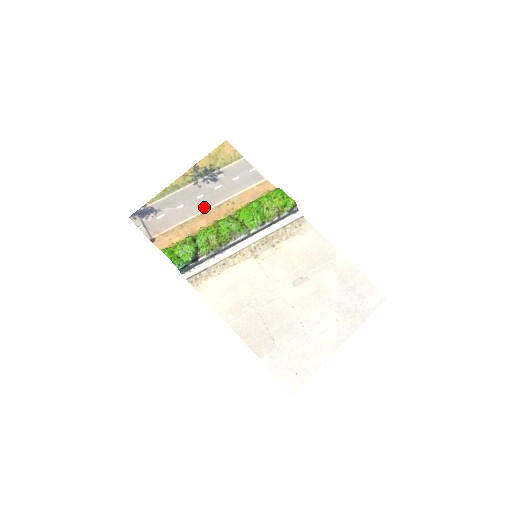
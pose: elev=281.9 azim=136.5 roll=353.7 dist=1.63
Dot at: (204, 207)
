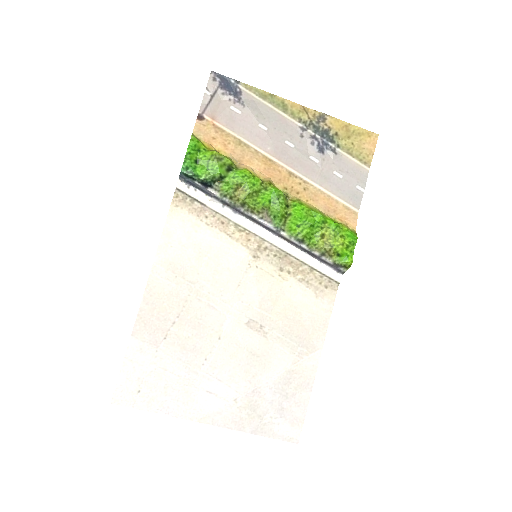
Dot at: (279, 156)
